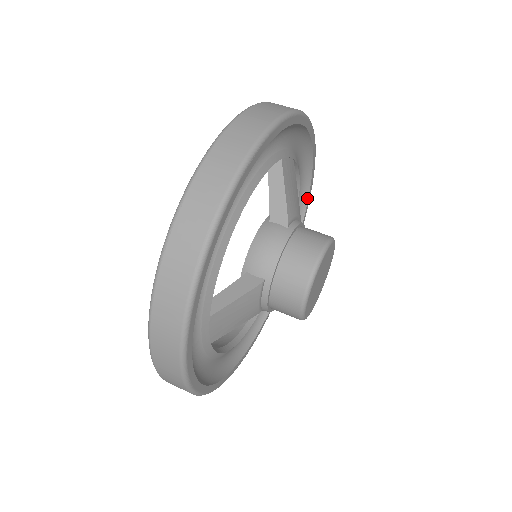
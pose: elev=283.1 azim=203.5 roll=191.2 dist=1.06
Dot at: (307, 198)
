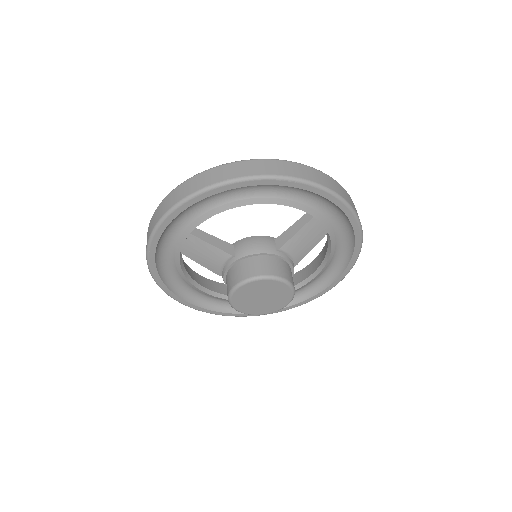
Dot at: (332, 282)
